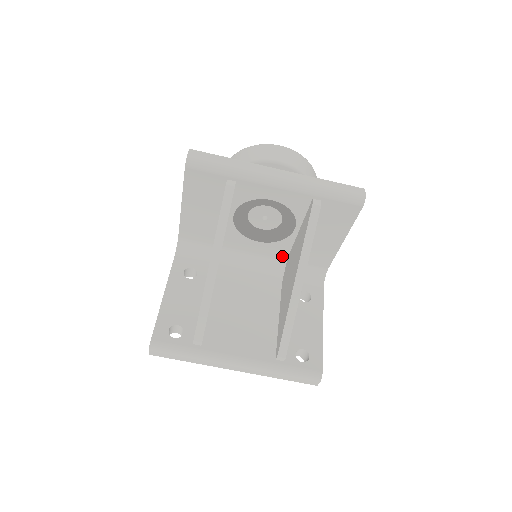
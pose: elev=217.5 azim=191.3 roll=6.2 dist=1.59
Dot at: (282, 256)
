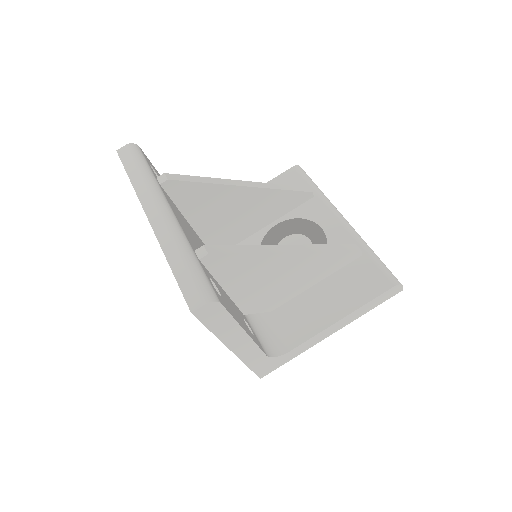
Dot at: occluded
